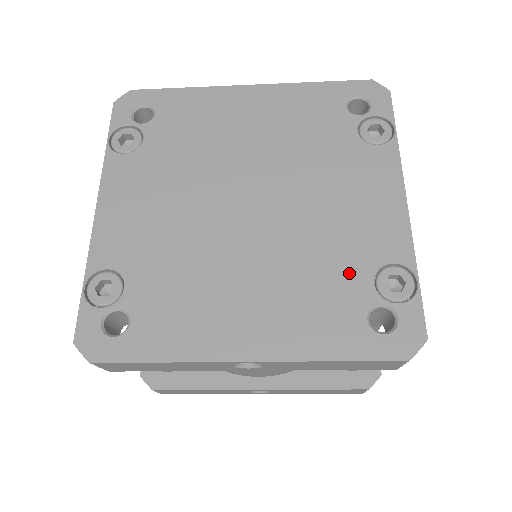
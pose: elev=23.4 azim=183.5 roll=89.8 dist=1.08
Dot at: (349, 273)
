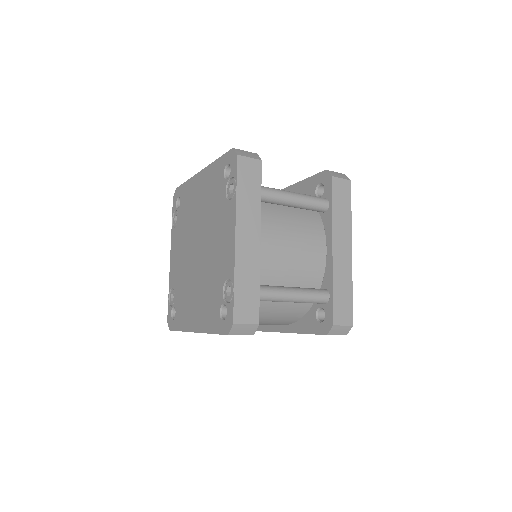
Dot at: (217, 286)
